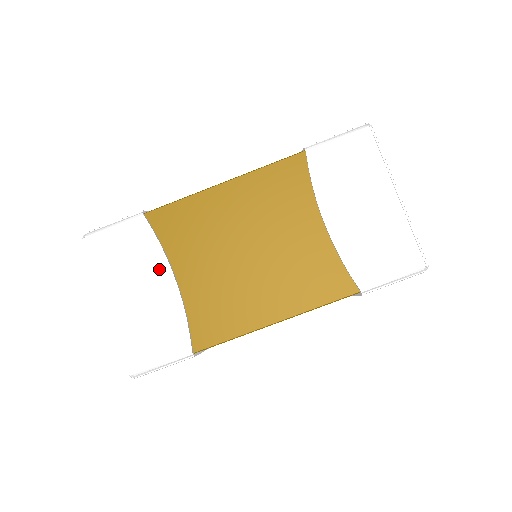
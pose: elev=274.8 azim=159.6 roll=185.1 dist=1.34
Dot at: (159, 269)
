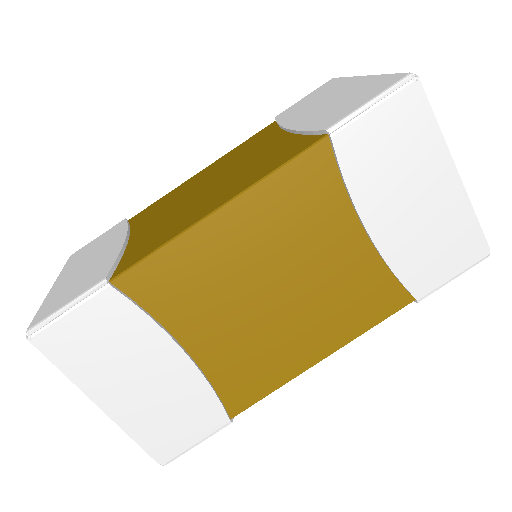
Dot at: (159, 347)
